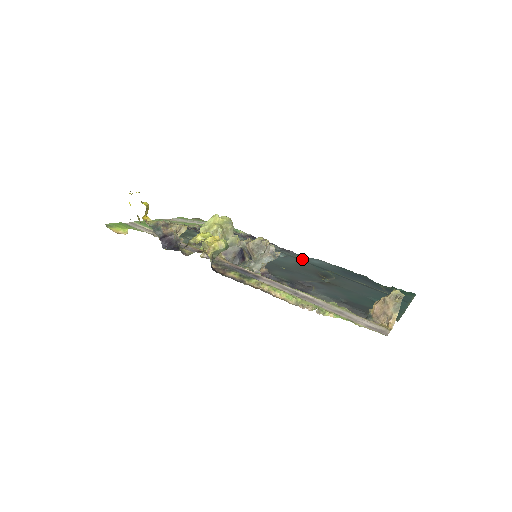
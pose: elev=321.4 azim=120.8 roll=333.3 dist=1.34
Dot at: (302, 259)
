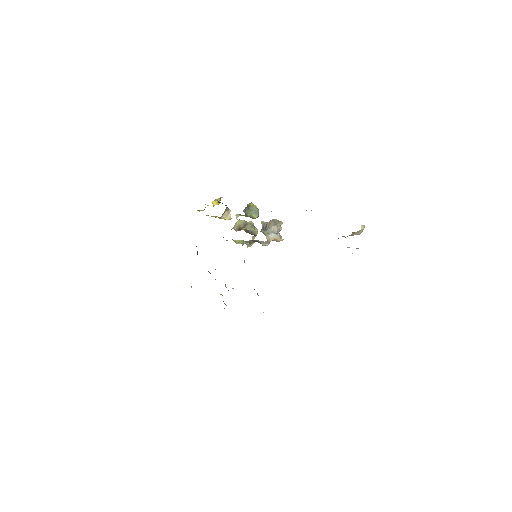
Dot at: occluded
